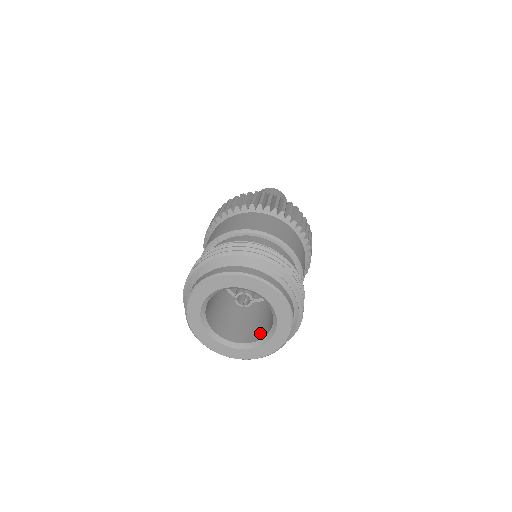
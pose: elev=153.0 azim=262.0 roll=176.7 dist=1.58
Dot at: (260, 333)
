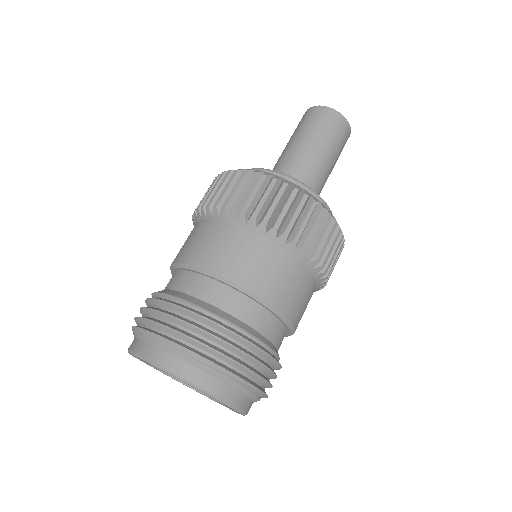
Dot at: occluded
